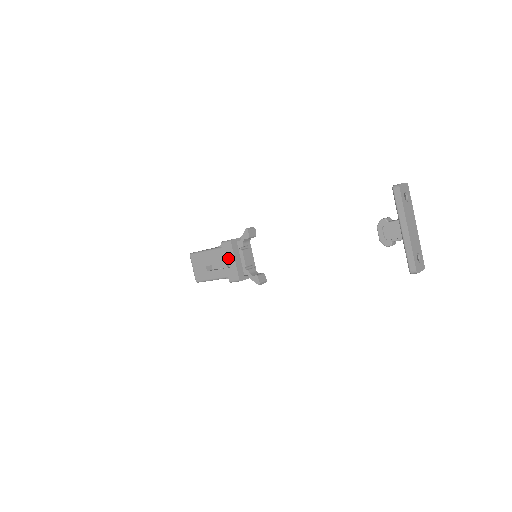
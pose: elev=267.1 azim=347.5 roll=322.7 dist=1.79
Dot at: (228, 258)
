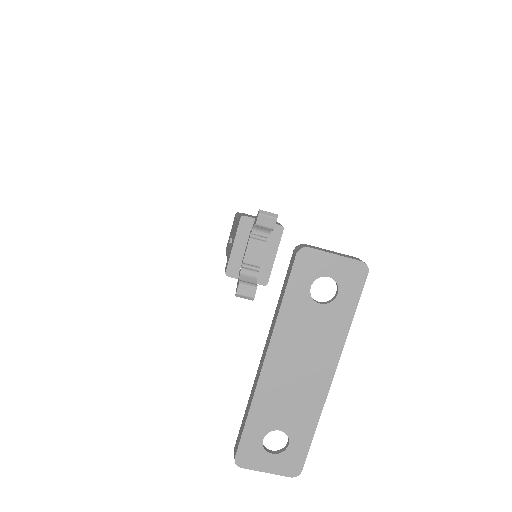
Dot at: occluded
